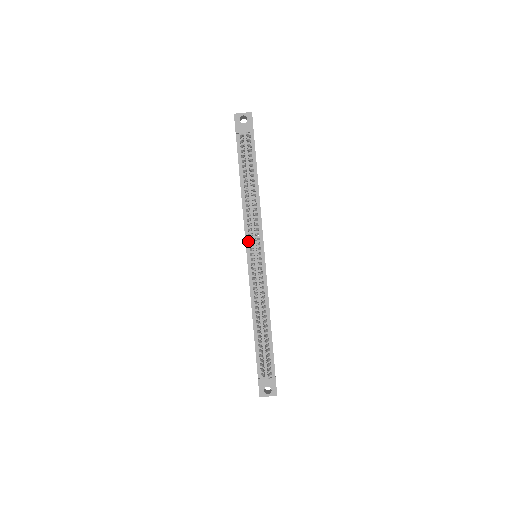
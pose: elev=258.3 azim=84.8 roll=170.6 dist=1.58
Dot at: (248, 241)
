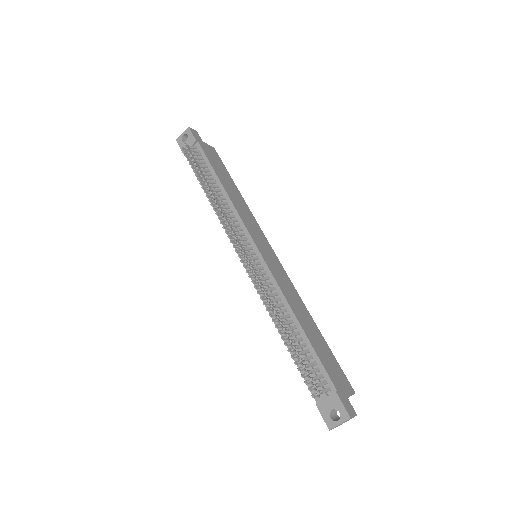
Dot at: occluded
